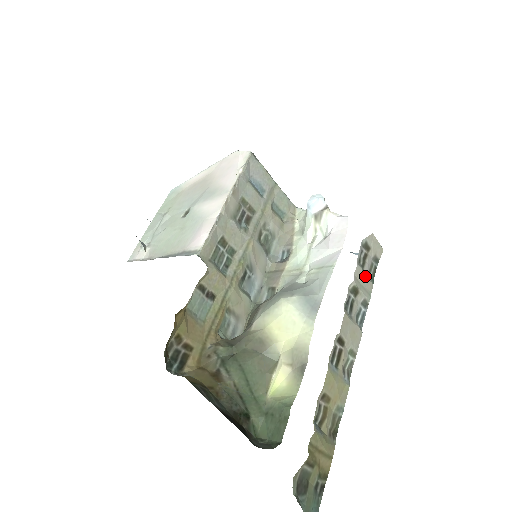
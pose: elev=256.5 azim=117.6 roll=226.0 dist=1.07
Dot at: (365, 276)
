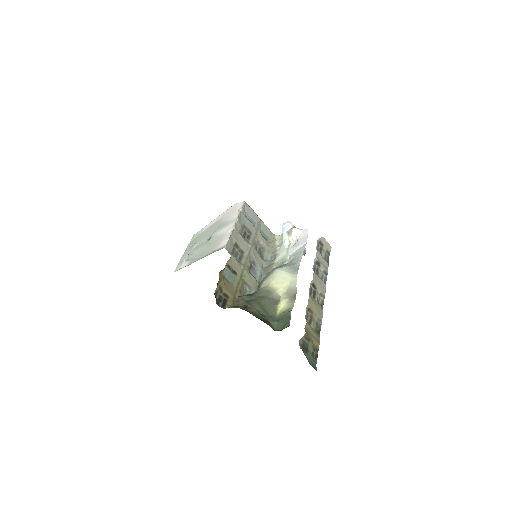
Dot at: (323, 258)
